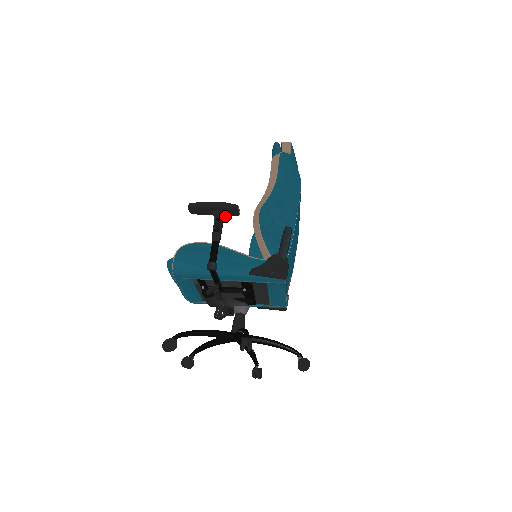
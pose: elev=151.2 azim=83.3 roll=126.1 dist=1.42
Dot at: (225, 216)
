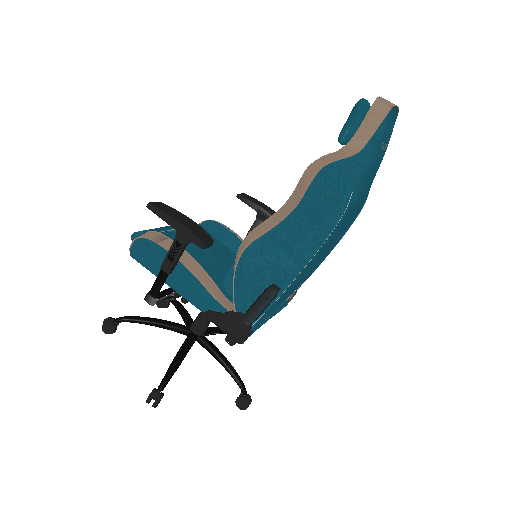
Dot at: (189, 242)
